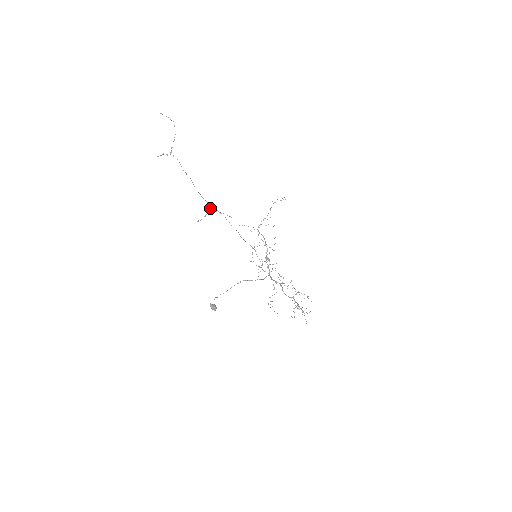
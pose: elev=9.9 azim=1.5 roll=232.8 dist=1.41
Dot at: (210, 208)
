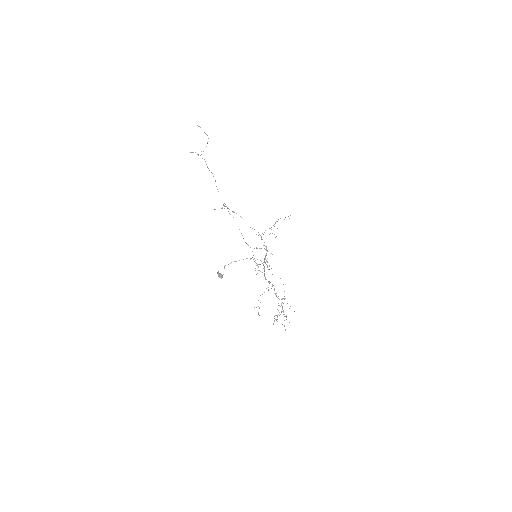
Dot at: (225, 206)
